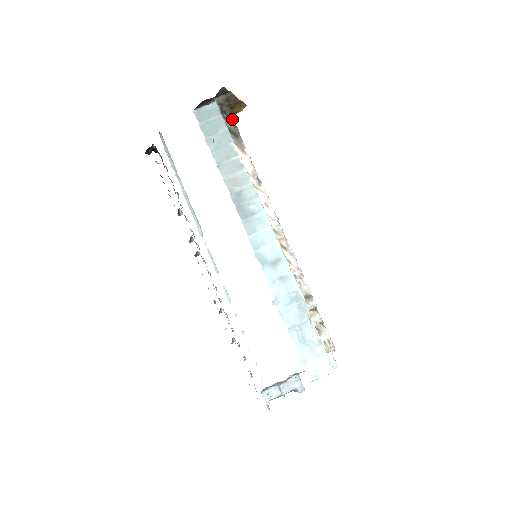
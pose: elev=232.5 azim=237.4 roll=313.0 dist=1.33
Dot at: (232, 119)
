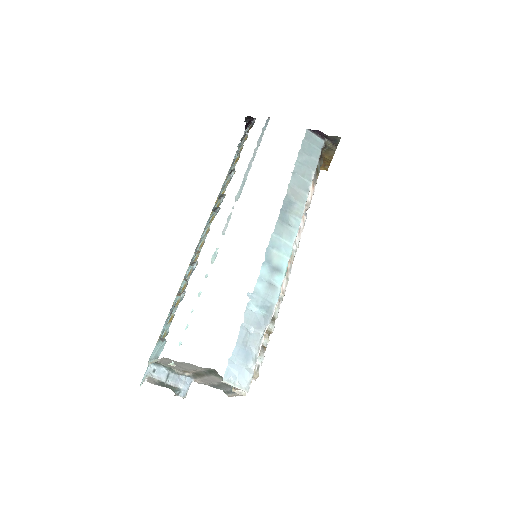
Dot at: occluded
